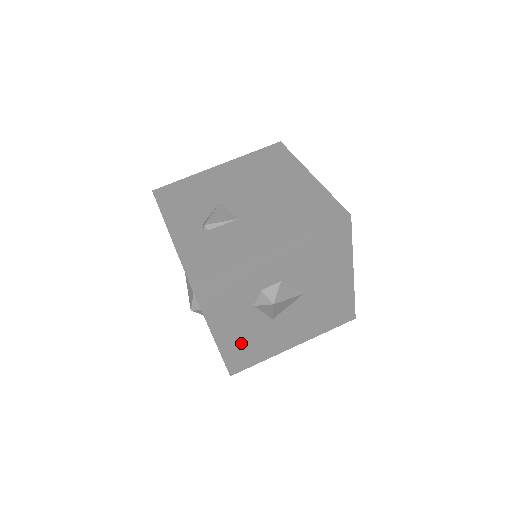
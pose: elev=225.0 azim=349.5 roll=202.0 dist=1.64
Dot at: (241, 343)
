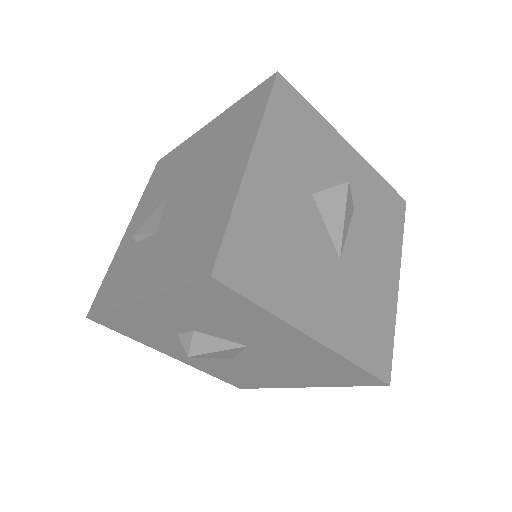
Dot at: (217, 369)
